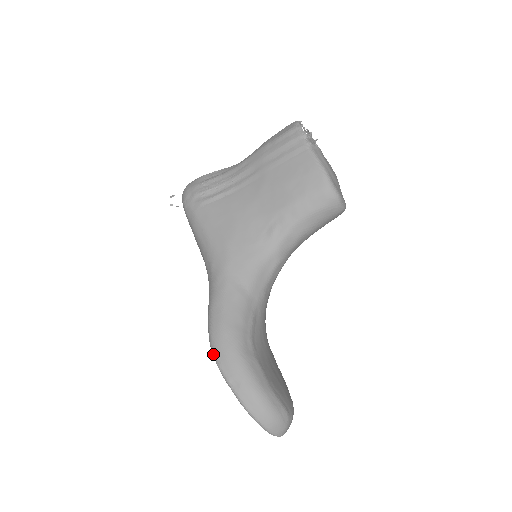
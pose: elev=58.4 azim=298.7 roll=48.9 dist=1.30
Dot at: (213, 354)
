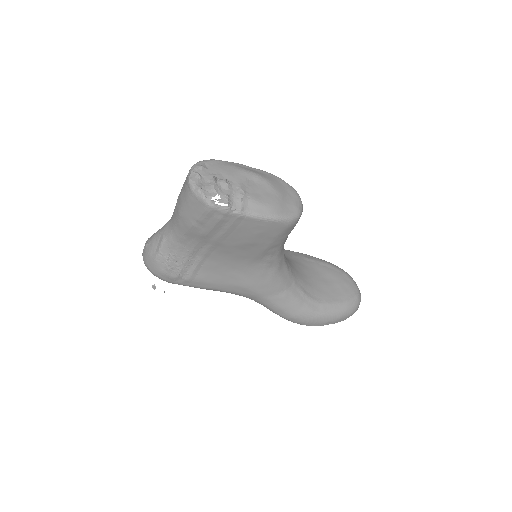
Dot at: occluded
